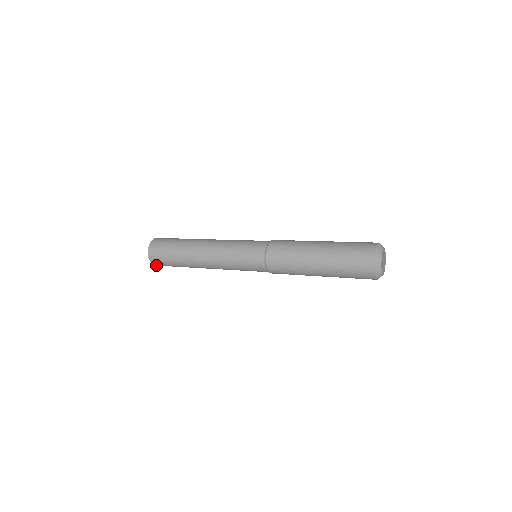
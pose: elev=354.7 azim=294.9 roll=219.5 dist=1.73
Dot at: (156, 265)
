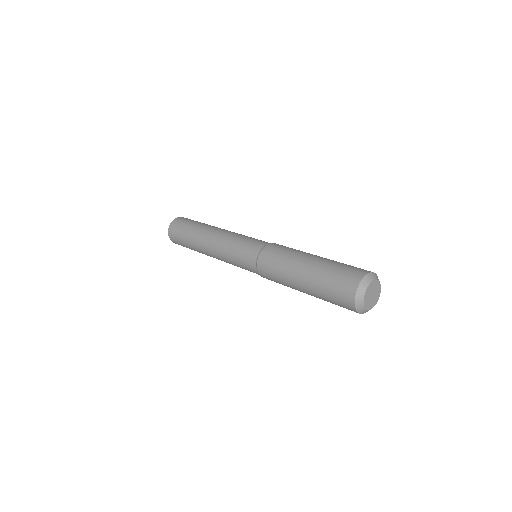
Dot at: occluded
